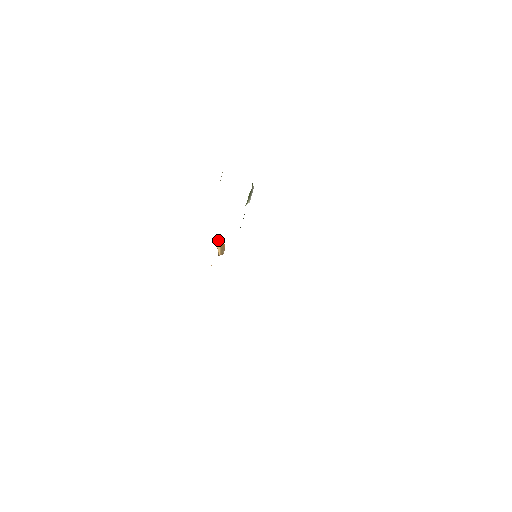
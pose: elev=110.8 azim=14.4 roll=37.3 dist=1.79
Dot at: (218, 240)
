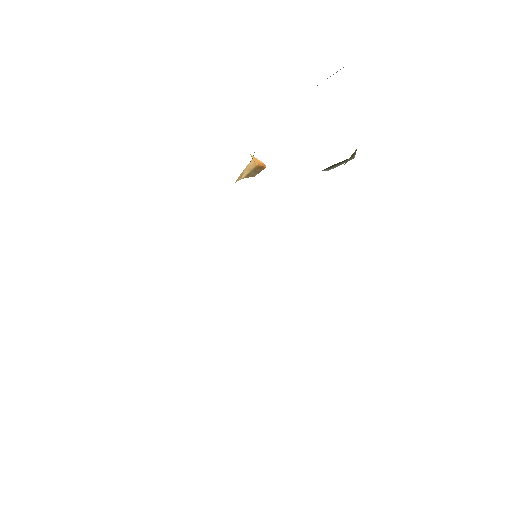
Dot at: (253, 160)
